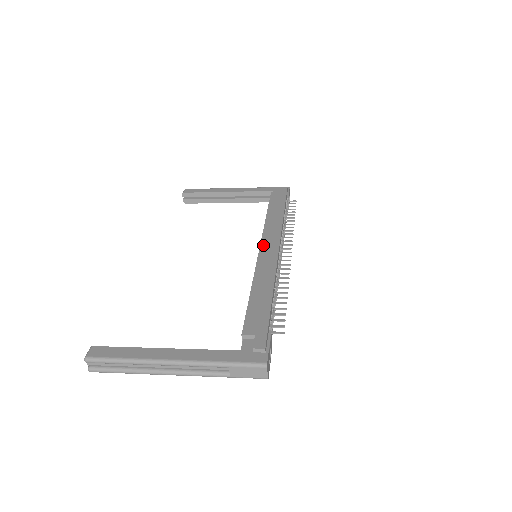
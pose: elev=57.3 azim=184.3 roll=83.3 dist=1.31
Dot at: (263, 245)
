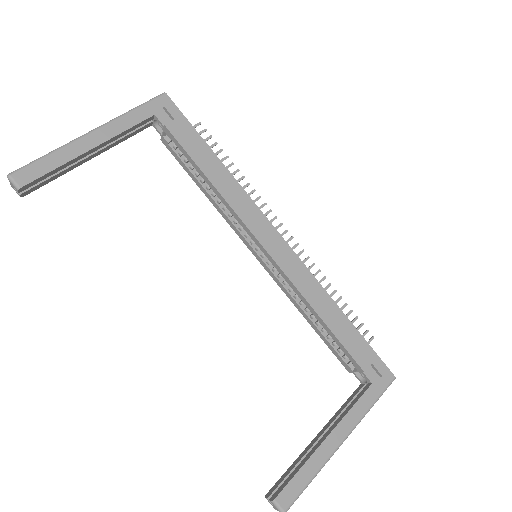
Dot at: (266, 244)
